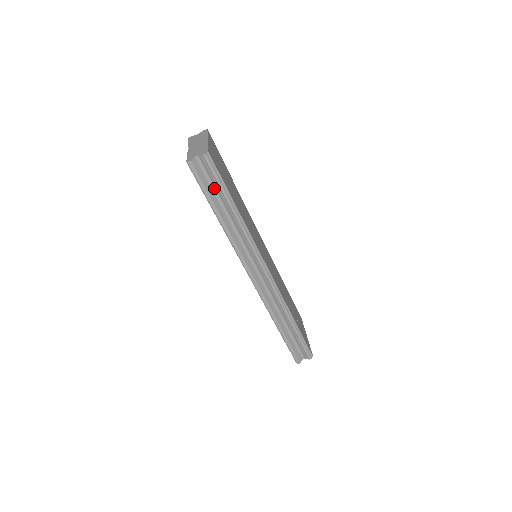
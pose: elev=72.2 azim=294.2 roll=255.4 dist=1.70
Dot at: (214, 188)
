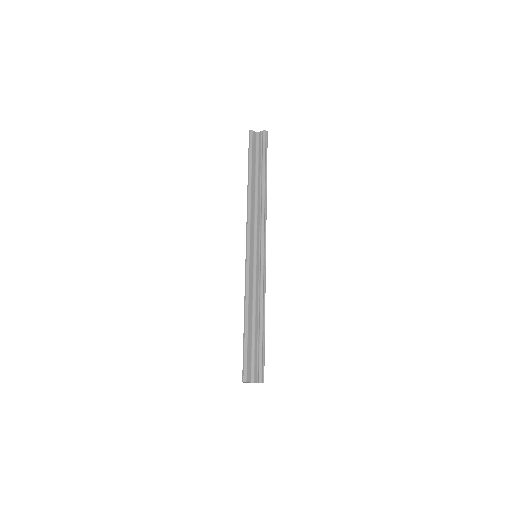
Dot at: (258, 159)
